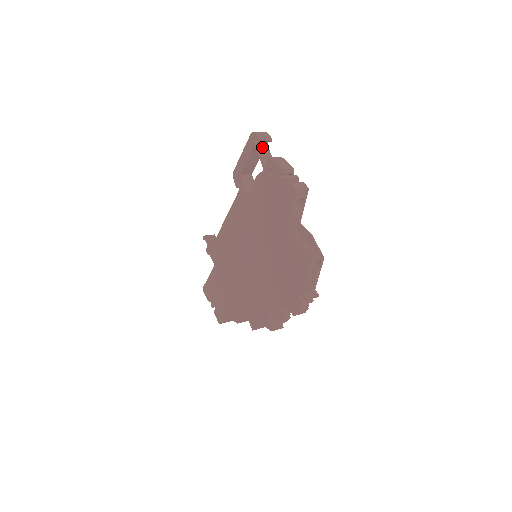
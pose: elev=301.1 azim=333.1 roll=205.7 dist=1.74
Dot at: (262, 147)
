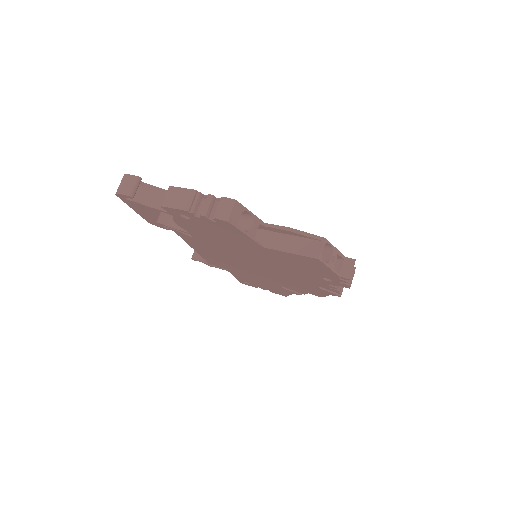
Dot at: (142, 193)
